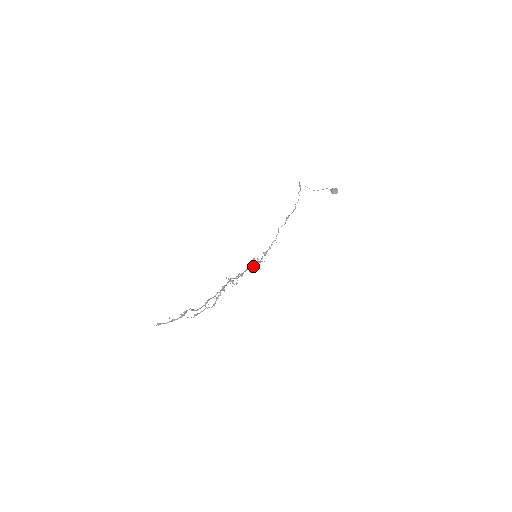
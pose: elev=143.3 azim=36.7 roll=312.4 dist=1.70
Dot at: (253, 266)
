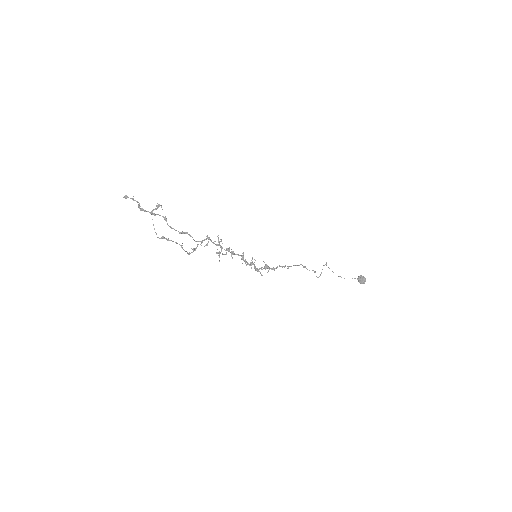
Dot at: (248, 263)
